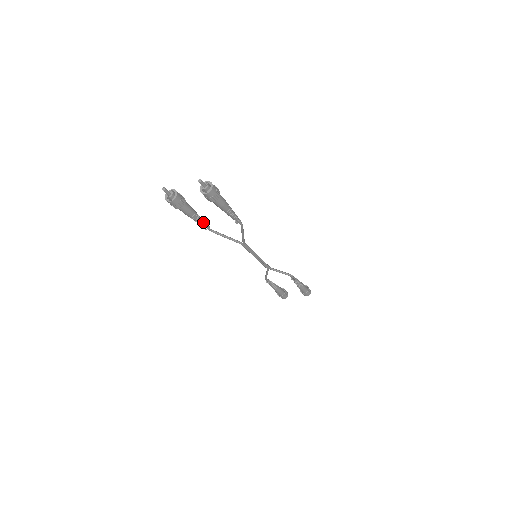
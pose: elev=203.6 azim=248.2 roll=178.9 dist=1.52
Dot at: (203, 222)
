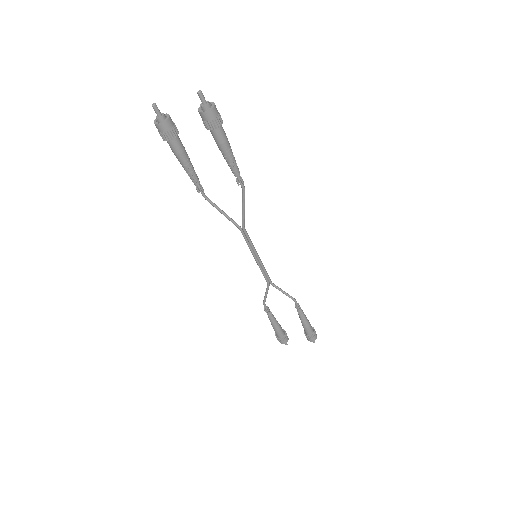
Dot at: (197, 178)
